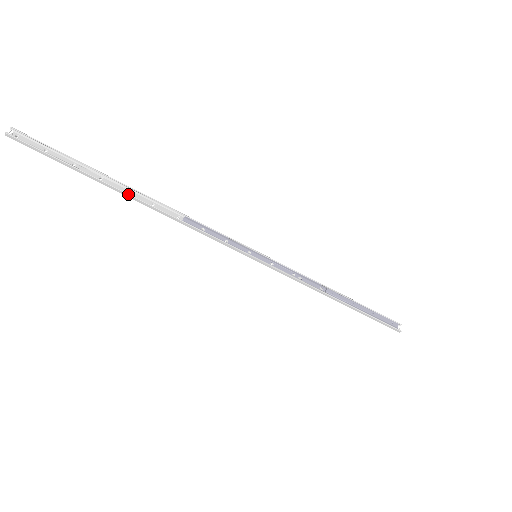
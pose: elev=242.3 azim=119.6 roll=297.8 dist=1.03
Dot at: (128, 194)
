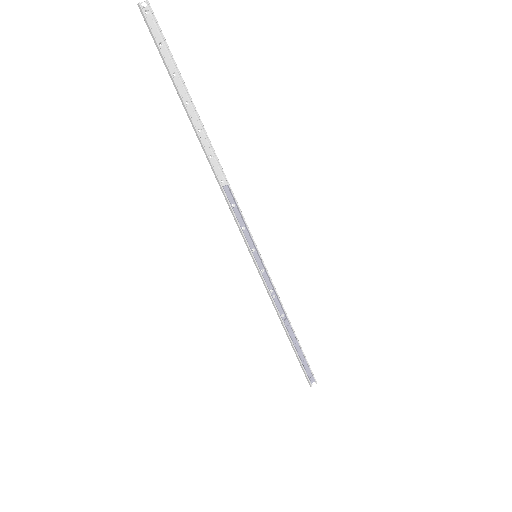
Dot at: (198, 134)
